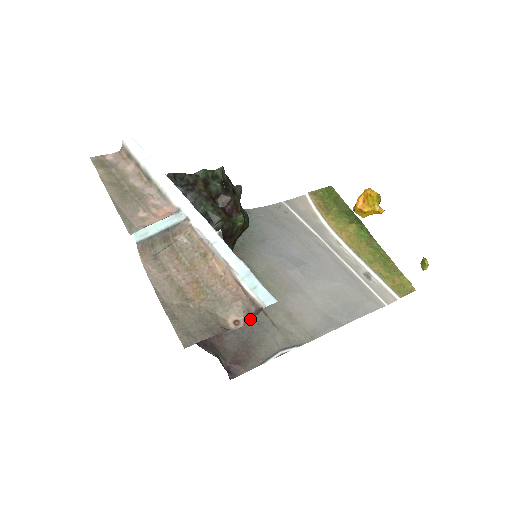
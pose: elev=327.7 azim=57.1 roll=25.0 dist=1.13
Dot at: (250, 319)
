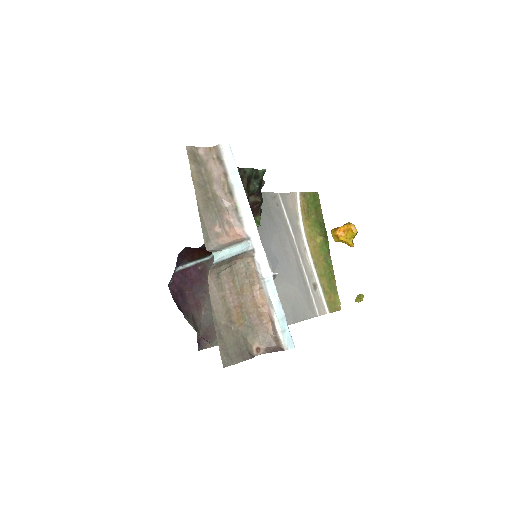
Dot at: (270, 352)
